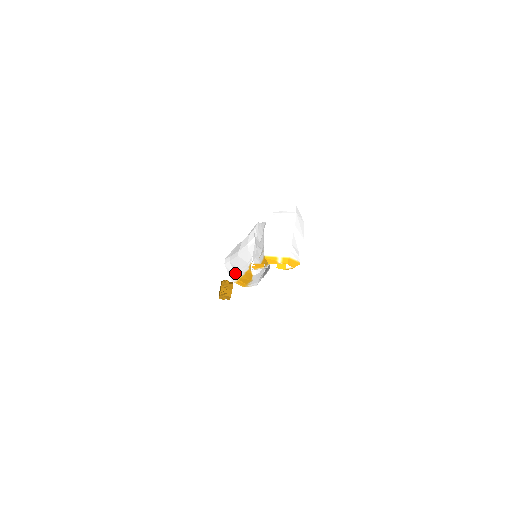
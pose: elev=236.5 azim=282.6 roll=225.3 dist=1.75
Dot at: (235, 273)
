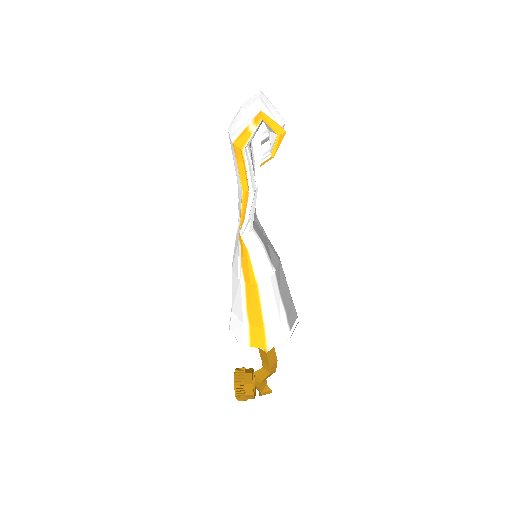
Dot at: (240, 314)
